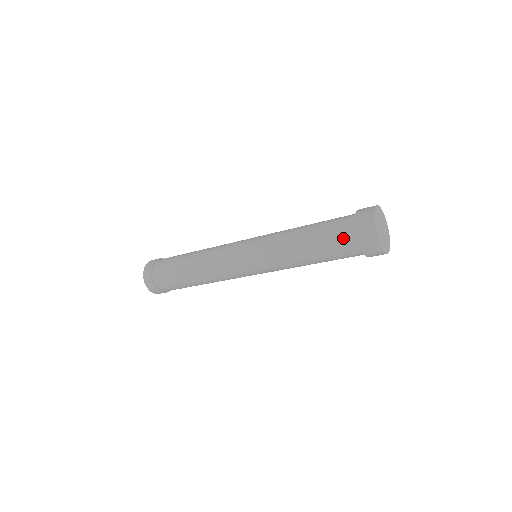
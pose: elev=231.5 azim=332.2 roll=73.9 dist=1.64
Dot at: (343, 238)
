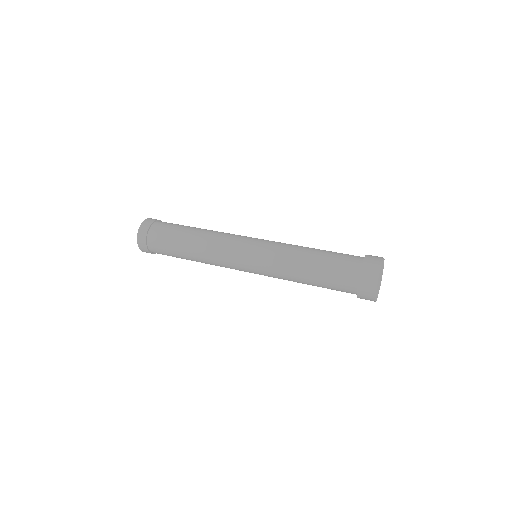
Dot at: (347, 267)
